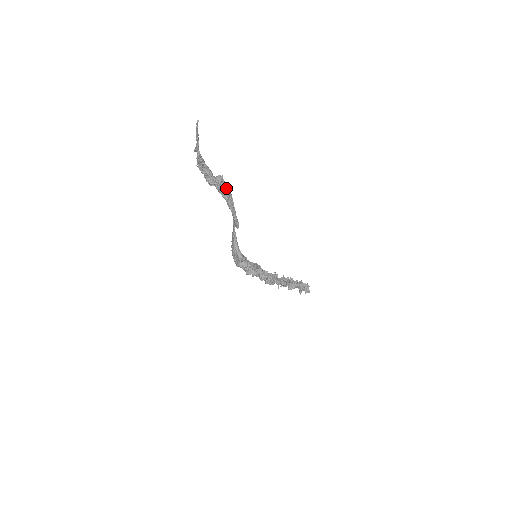
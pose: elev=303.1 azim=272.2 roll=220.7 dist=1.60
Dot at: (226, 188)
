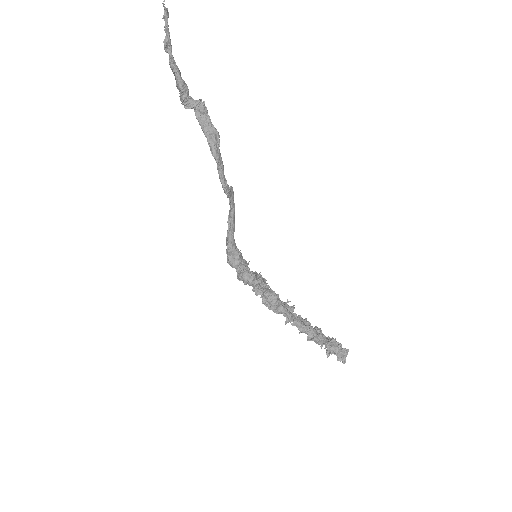
Dot at: (210, 122)
